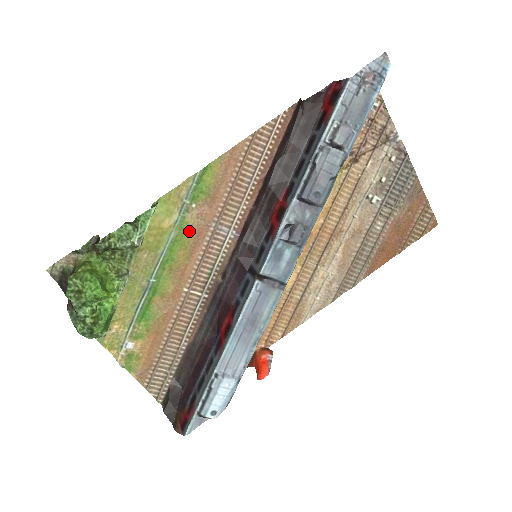
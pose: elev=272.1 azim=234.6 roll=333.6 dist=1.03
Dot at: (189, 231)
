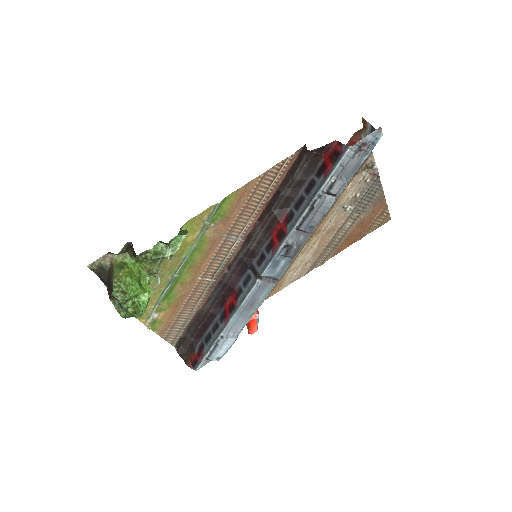
Dot at: (207, 242)
